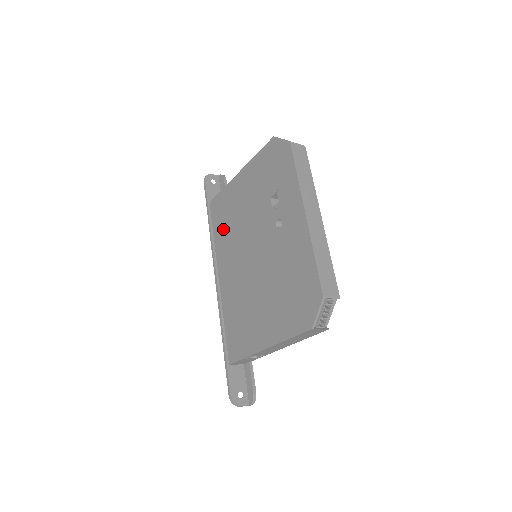
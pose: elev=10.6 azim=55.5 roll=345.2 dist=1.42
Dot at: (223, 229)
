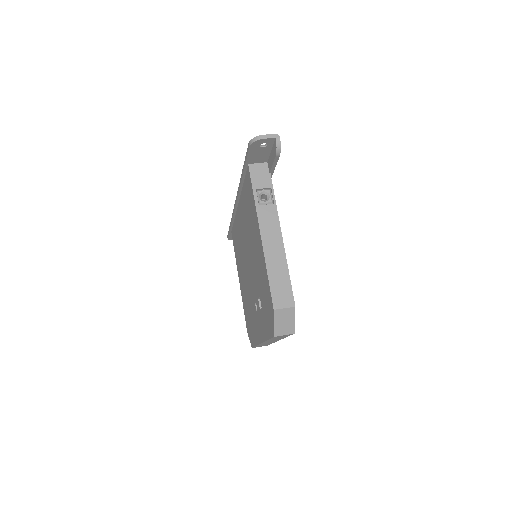
Dot at: (246, 207)
